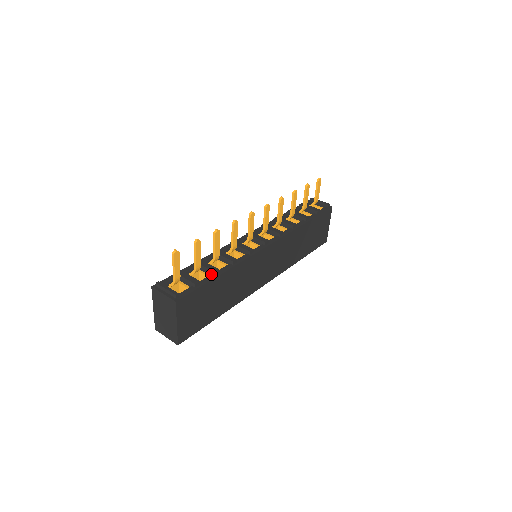
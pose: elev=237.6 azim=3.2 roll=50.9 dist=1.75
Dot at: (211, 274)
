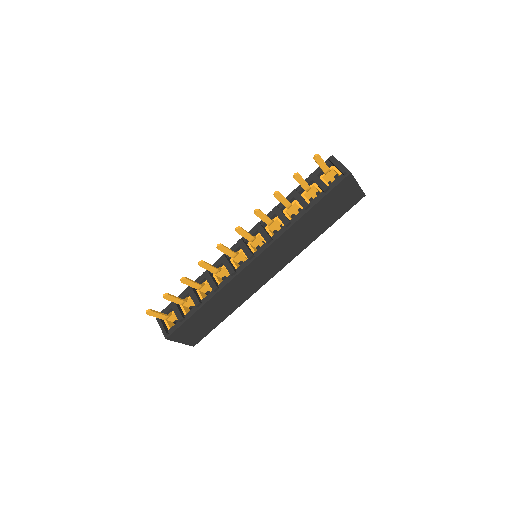
Dot at: (196, 305)
